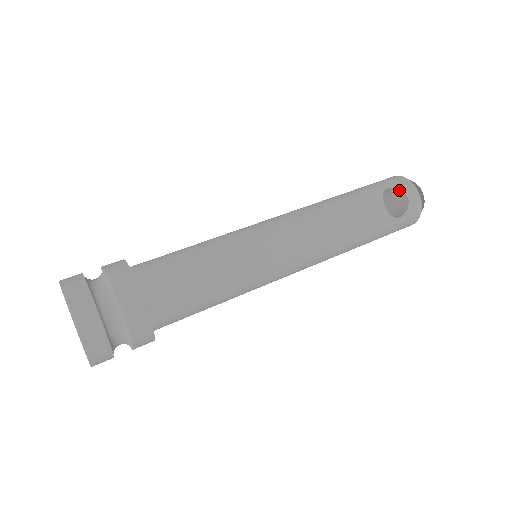
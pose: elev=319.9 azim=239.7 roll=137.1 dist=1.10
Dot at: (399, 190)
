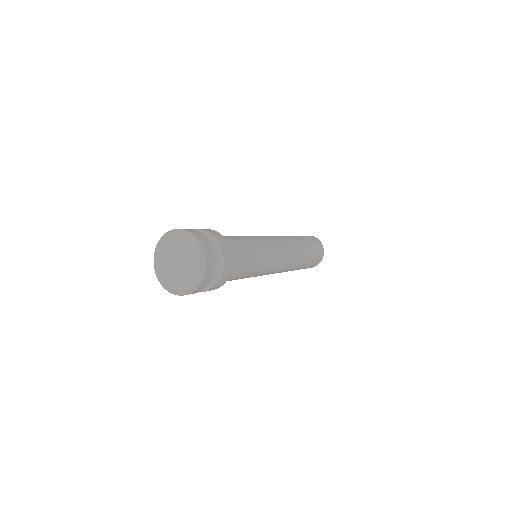
Dot at: (303, 236)
